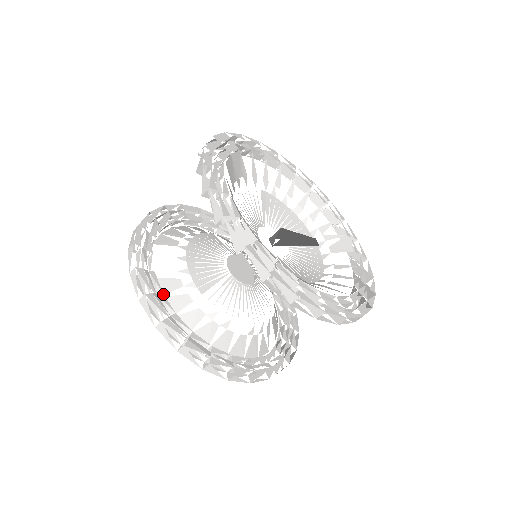
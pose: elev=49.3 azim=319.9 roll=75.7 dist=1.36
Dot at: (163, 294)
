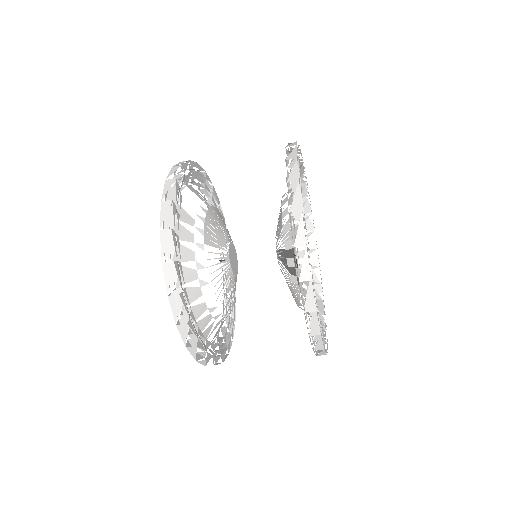
Dot at: (179, 216)
